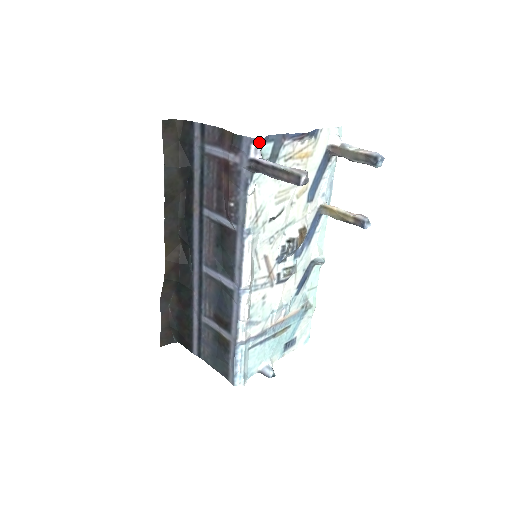
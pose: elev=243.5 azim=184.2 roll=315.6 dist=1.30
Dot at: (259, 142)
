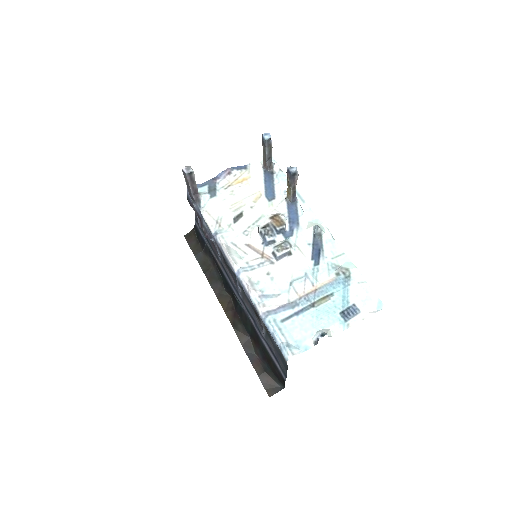
Dot at: occluded
